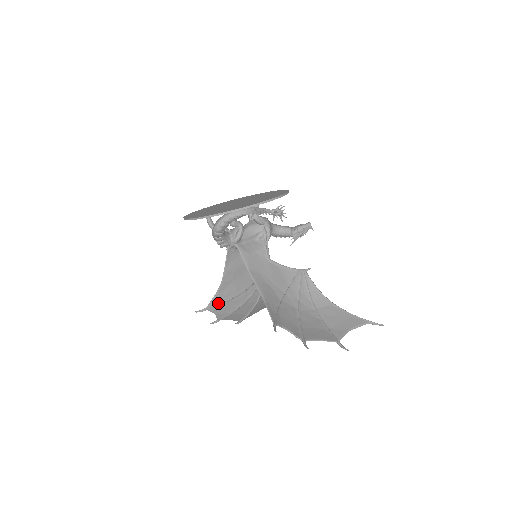
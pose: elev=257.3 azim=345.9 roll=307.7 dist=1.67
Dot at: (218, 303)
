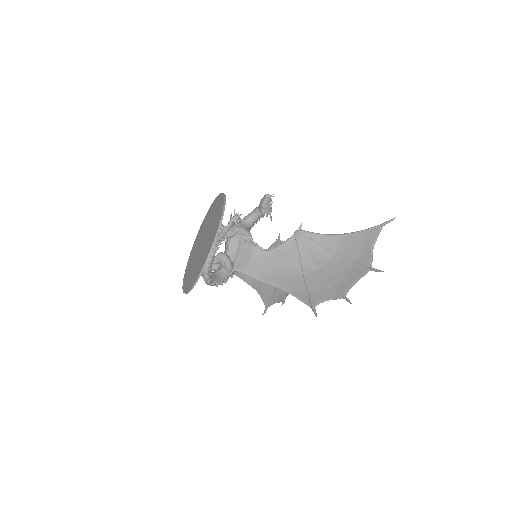
Dot at: (269, 298)
